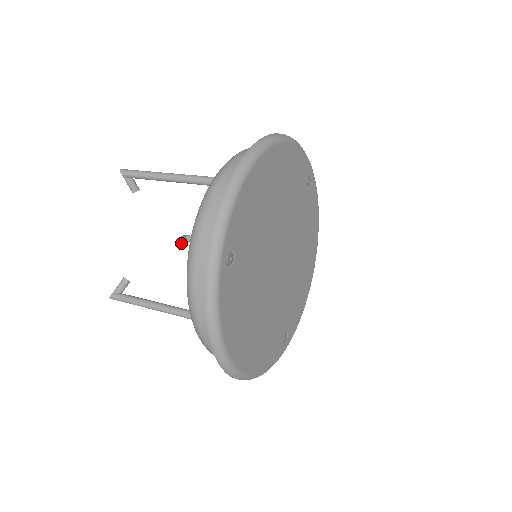
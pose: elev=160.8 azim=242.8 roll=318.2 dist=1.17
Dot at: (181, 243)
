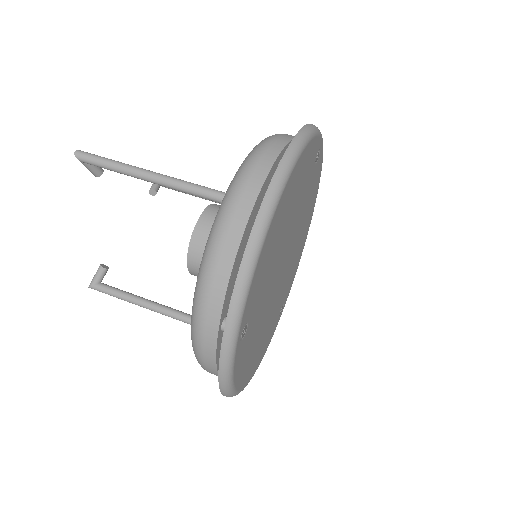
Dot at: occluded
